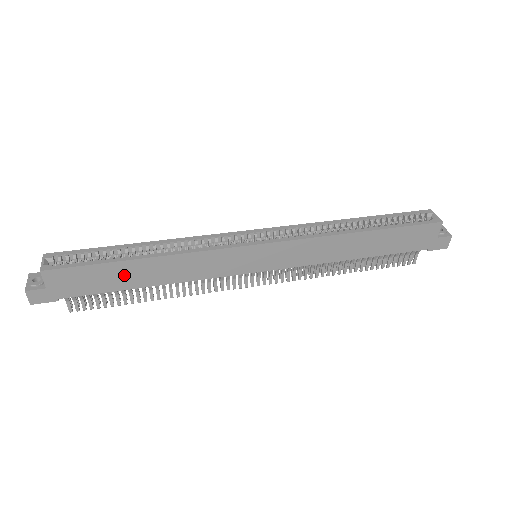
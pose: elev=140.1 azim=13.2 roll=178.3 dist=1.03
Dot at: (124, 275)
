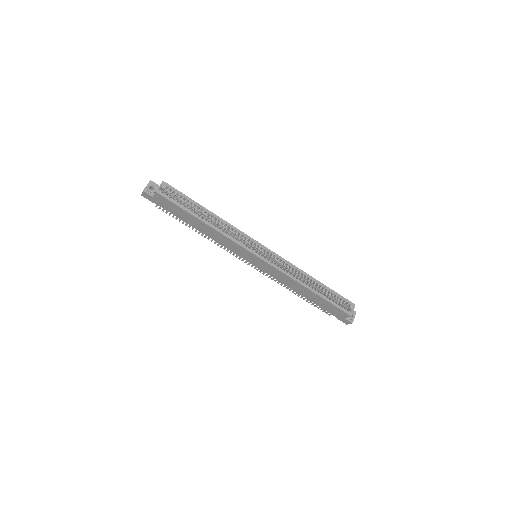
Dot at: (190, 219)
